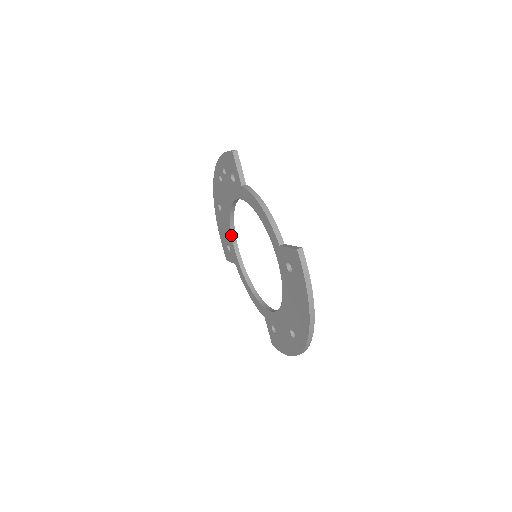
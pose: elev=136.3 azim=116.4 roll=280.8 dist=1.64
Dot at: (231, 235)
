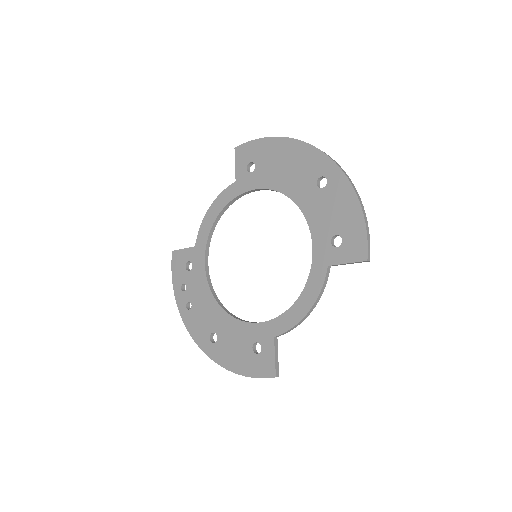
Dot at: (239, 320)
